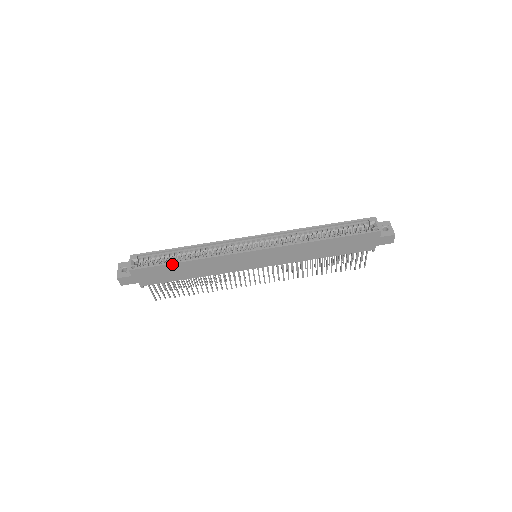
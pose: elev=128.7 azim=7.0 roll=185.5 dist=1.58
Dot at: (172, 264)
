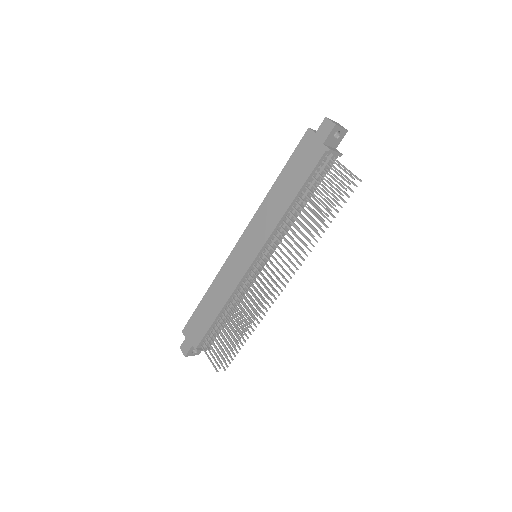
Dot at: (200, 304)
